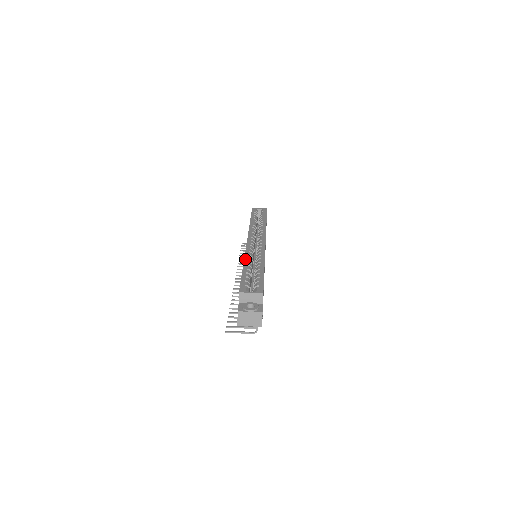
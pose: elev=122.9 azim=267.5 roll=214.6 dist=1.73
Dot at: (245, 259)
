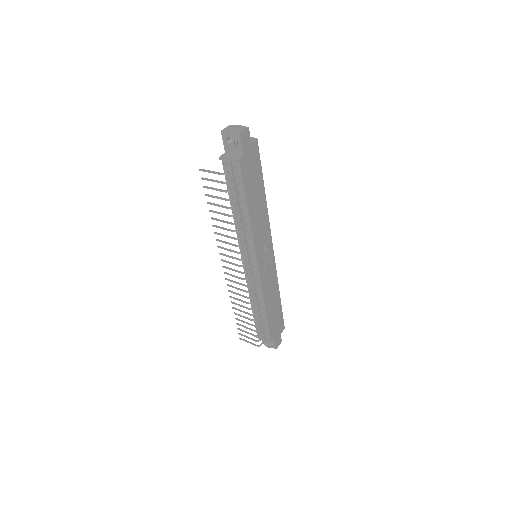
Dot at: occluded
